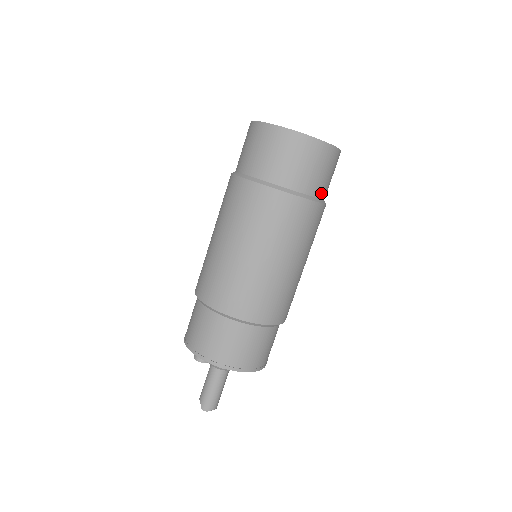
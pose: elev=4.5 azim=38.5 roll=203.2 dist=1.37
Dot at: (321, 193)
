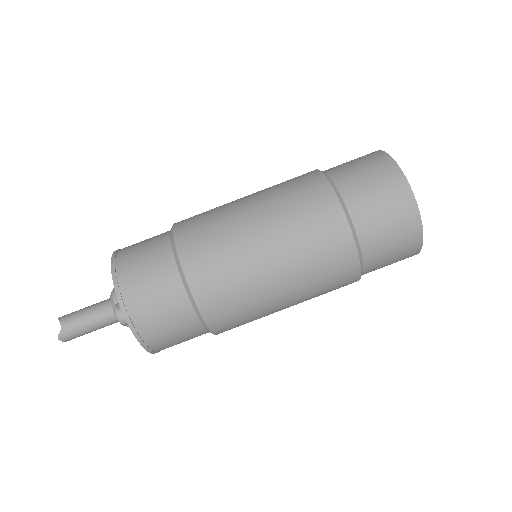
Dot at: occluded
